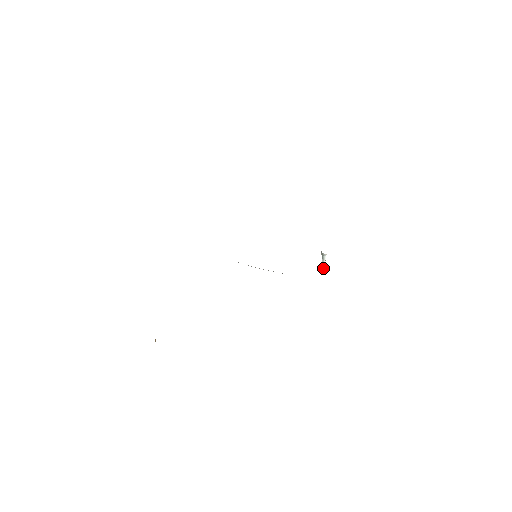
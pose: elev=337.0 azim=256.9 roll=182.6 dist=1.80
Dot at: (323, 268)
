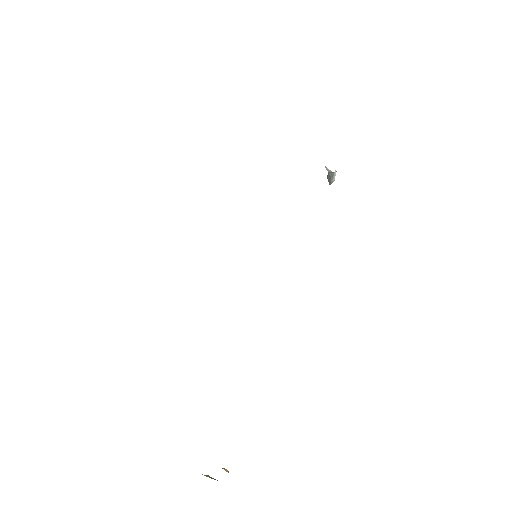
Dot at: (331, 183)
